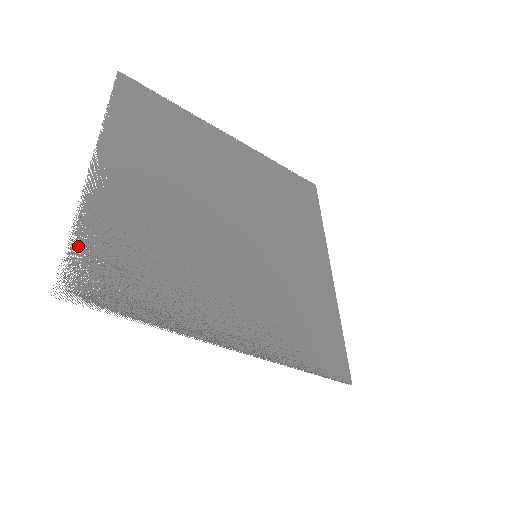
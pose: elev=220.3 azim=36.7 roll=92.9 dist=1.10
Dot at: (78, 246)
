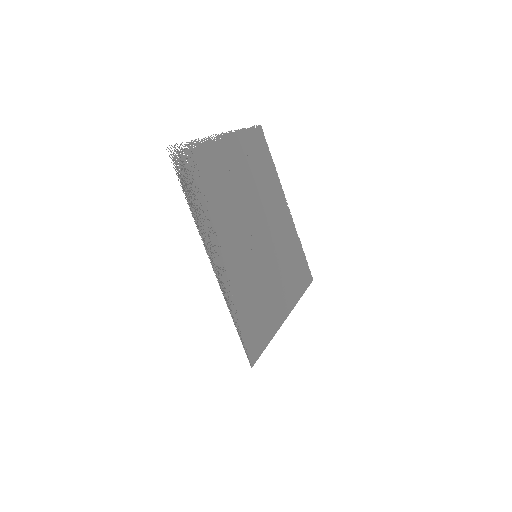
Dot at: (190, 147)
